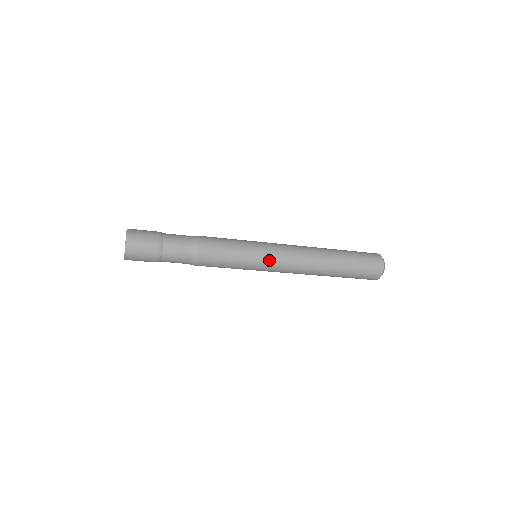
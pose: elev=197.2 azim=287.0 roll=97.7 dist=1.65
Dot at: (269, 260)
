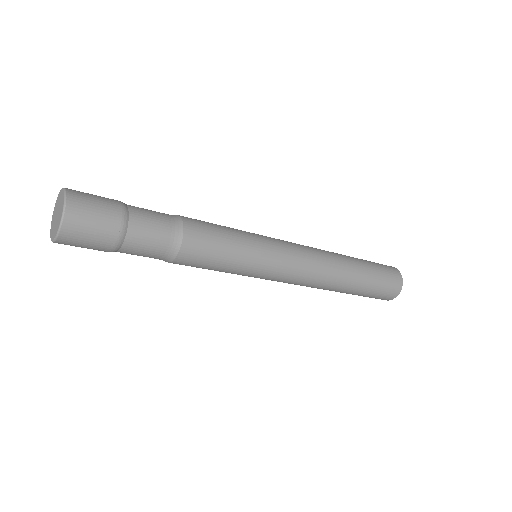
Dot at: (279, 247)
